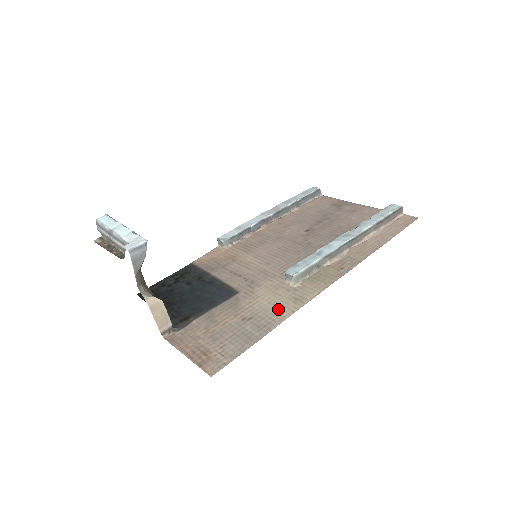
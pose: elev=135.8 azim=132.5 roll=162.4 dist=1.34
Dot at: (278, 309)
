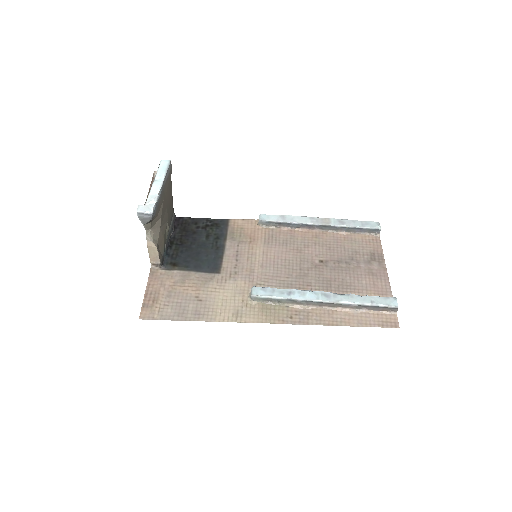
Dot at: (220, 310)
